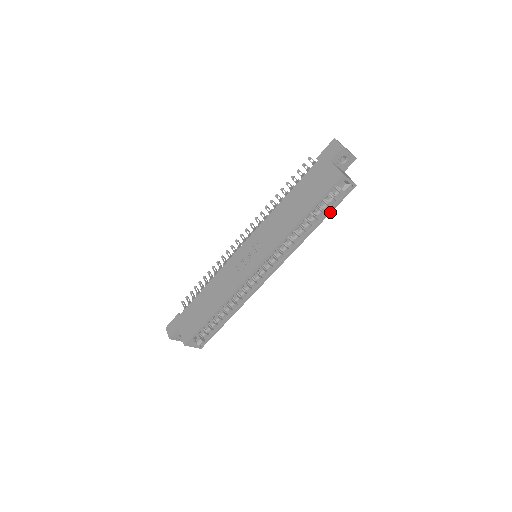
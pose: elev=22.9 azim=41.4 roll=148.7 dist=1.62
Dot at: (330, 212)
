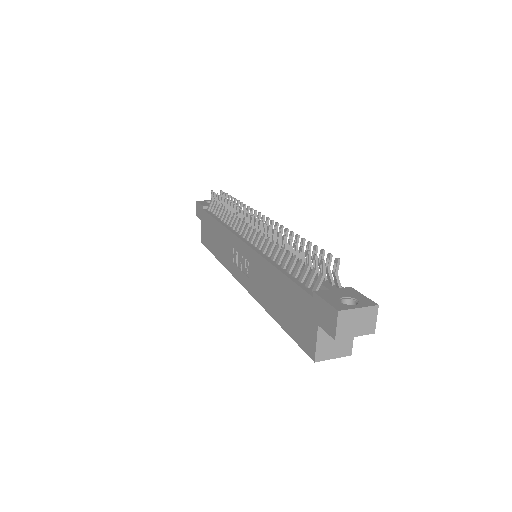
Dot at: occluded
